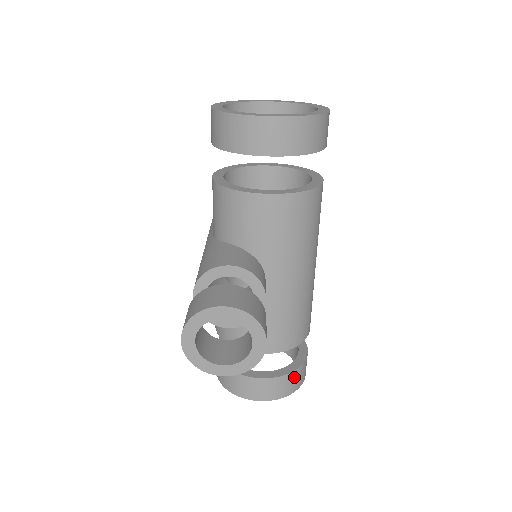
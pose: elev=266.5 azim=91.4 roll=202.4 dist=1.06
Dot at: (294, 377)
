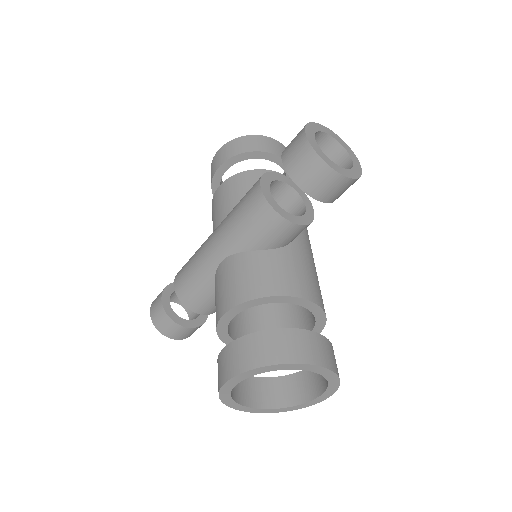
Dot at: occluded
